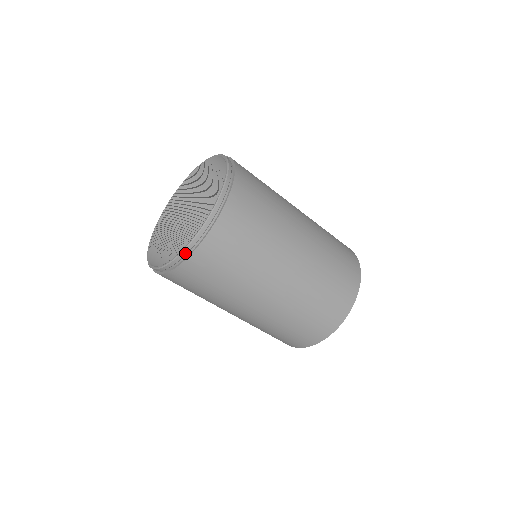
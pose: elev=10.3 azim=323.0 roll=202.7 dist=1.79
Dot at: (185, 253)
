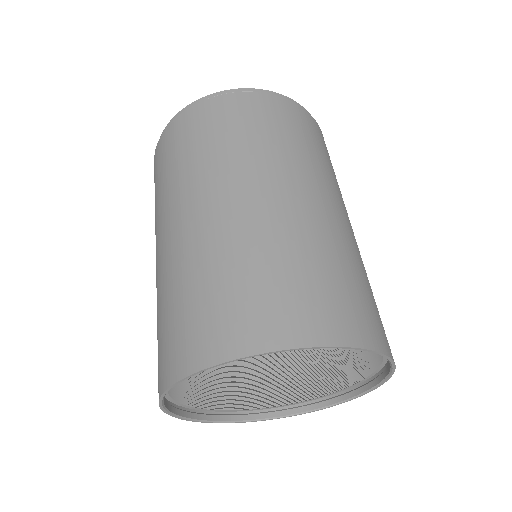
Dot at: (199, 101)
